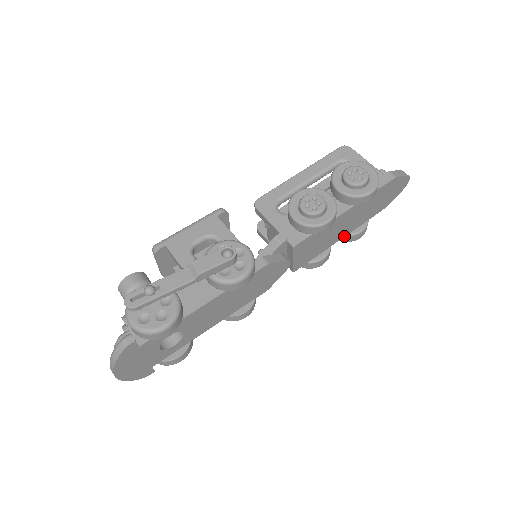
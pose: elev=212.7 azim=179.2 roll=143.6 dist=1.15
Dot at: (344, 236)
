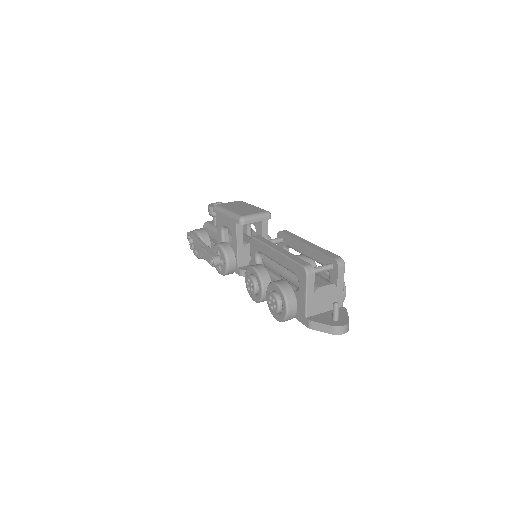
Dot at: occluded
